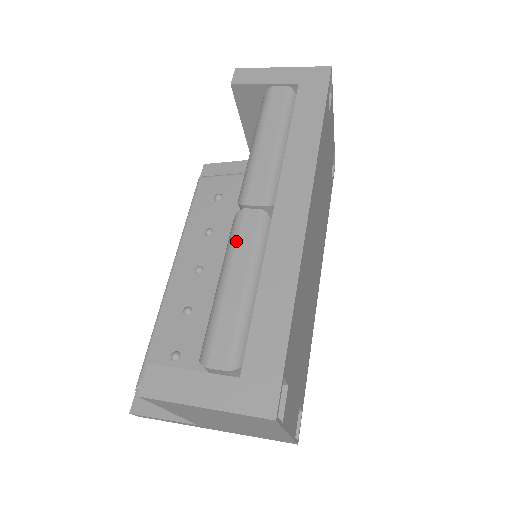
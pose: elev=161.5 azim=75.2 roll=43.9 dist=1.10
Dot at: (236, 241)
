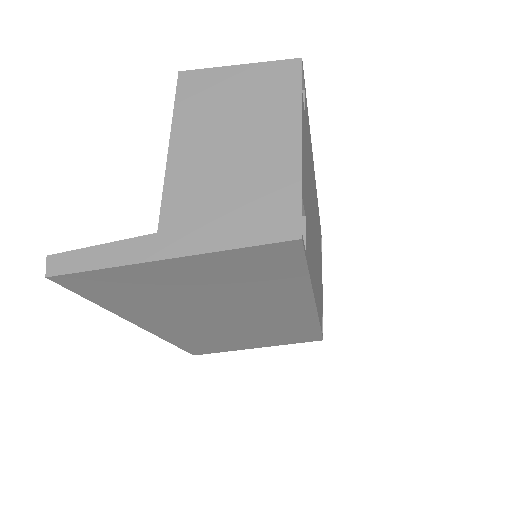
Dot at: occluded
